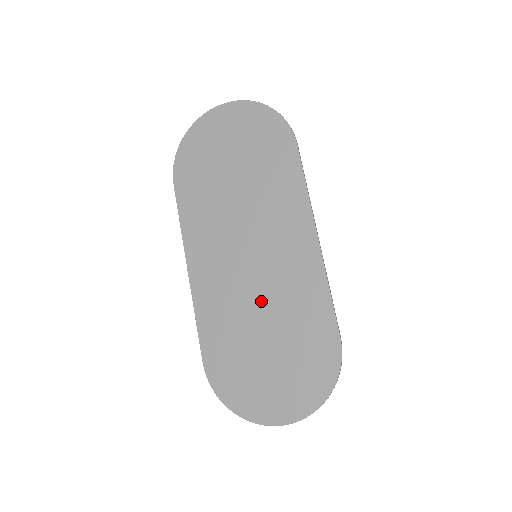
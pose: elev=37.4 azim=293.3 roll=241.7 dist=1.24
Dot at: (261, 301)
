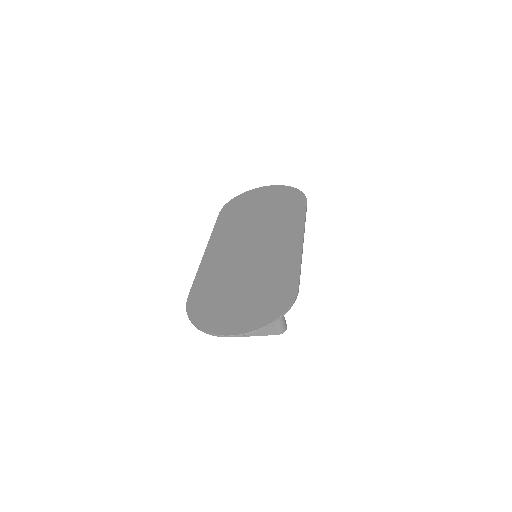
Dot at: (249, 267)
